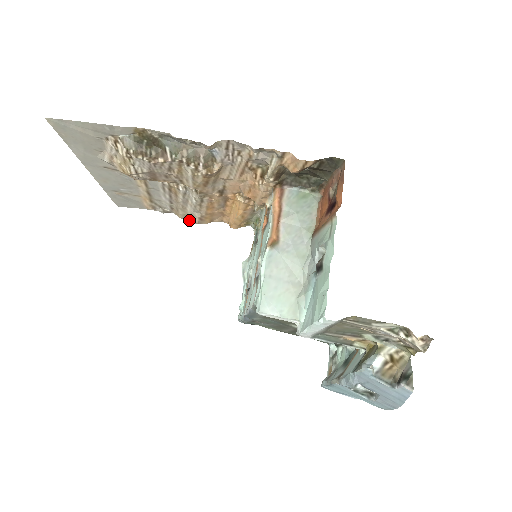
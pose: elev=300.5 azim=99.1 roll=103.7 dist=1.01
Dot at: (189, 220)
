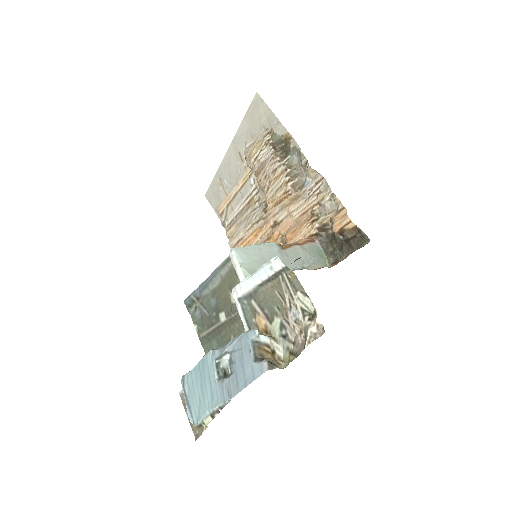
Dot at: (229, 240)
